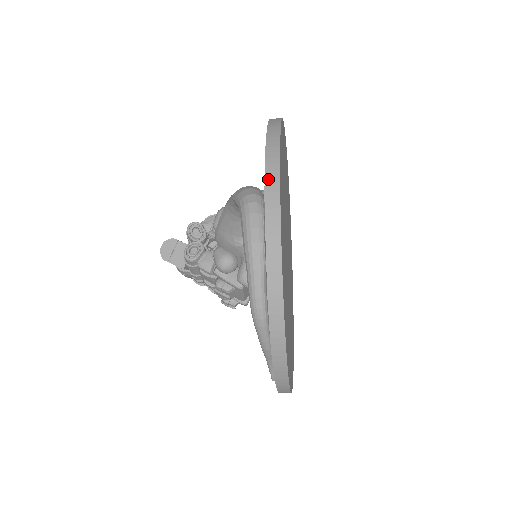
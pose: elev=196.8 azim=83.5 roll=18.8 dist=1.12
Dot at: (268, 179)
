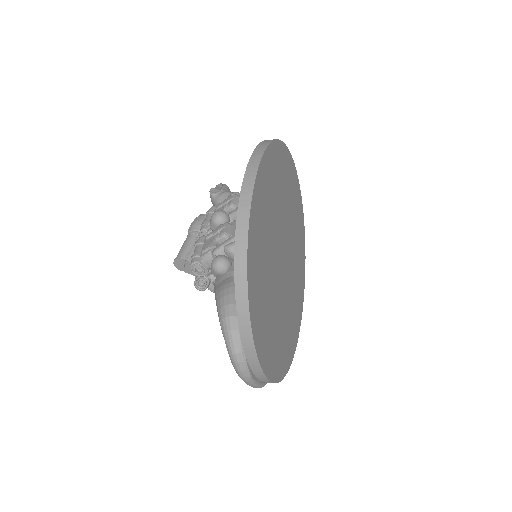
Dot at: (243, 339)
